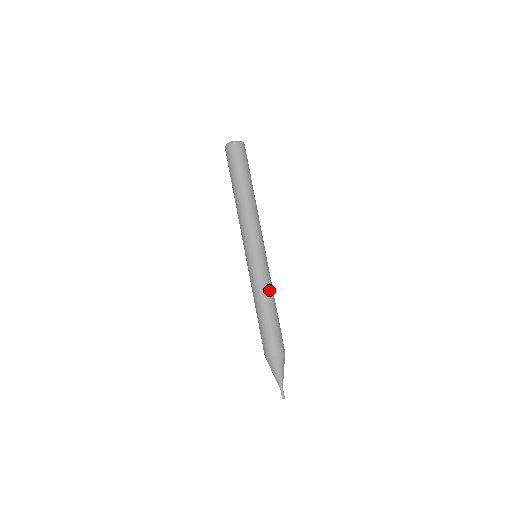
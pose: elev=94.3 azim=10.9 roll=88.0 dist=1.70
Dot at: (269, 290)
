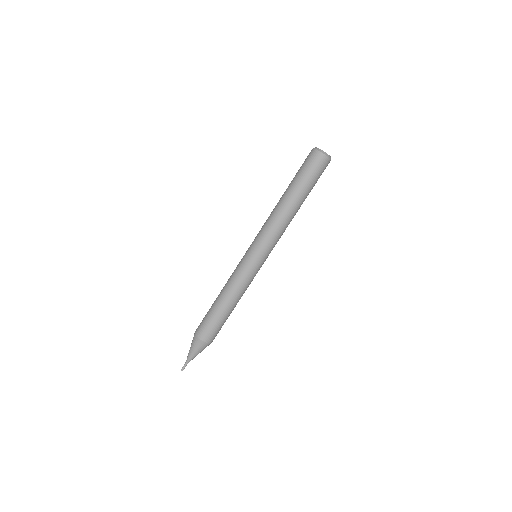
Dot at: (244, 292)
